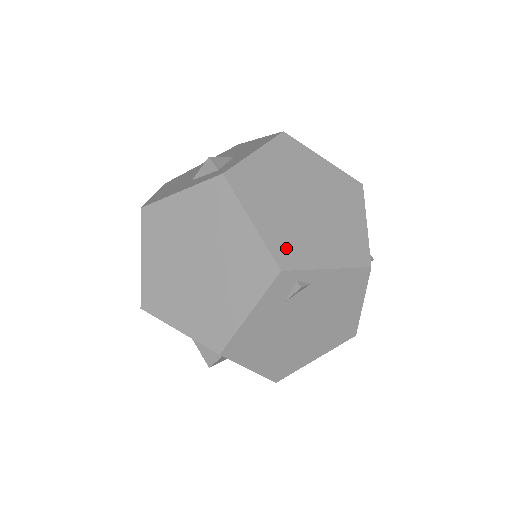
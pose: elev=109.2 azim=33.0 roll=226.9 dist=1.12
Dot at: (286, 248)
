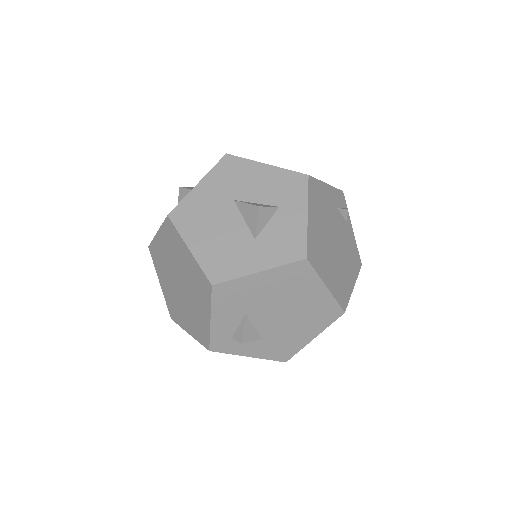
Dot at: occluded
